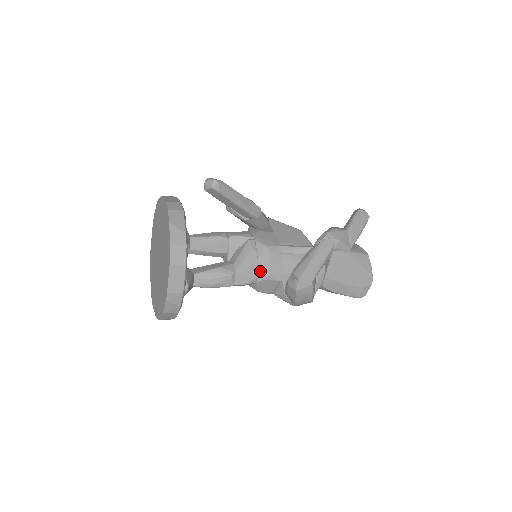
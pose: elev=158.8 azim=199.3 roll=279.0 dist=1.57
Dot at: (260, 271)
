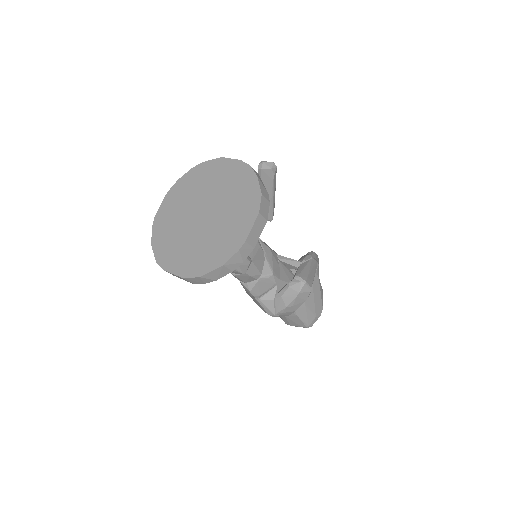
Dot at: (265, 268)
